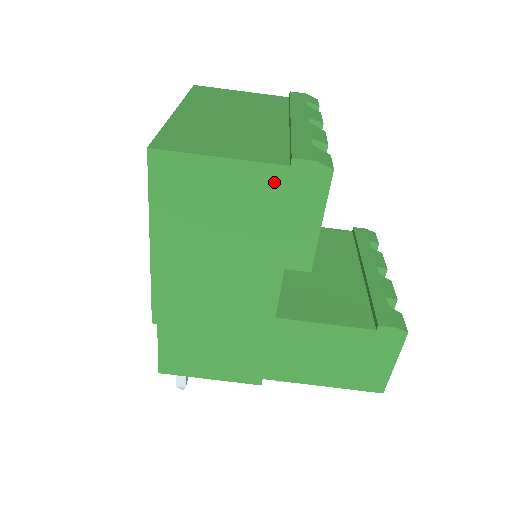
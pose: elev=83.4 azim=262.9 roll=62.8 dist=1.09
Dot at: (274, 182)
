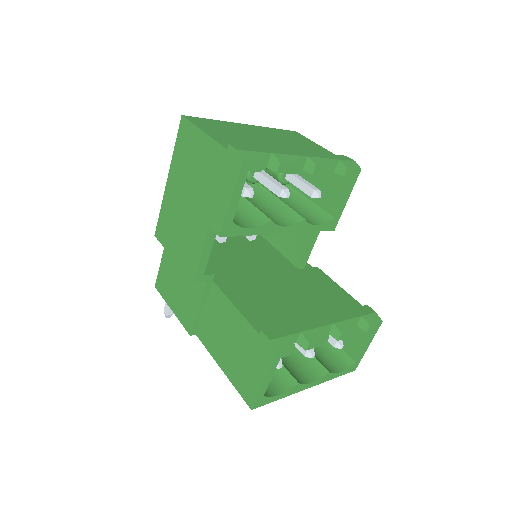
Dot at: (219, 157)
